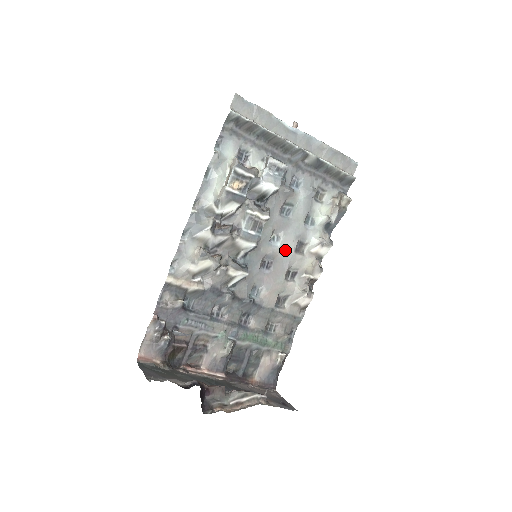
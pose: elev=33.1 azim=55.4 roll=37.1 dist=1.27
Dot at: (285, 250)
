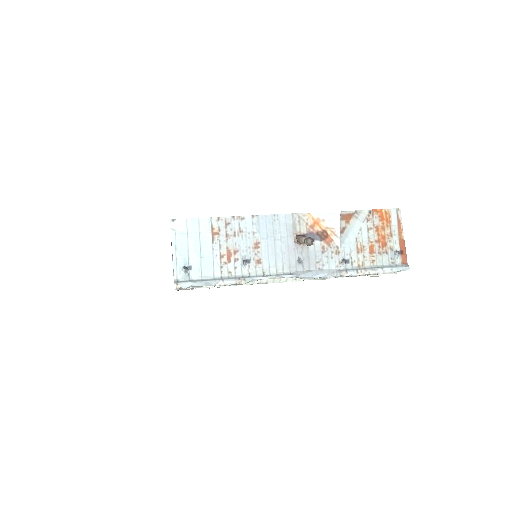
Dot at: occluded
